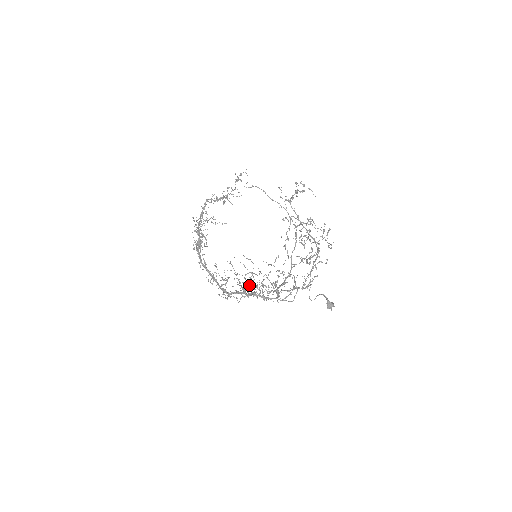
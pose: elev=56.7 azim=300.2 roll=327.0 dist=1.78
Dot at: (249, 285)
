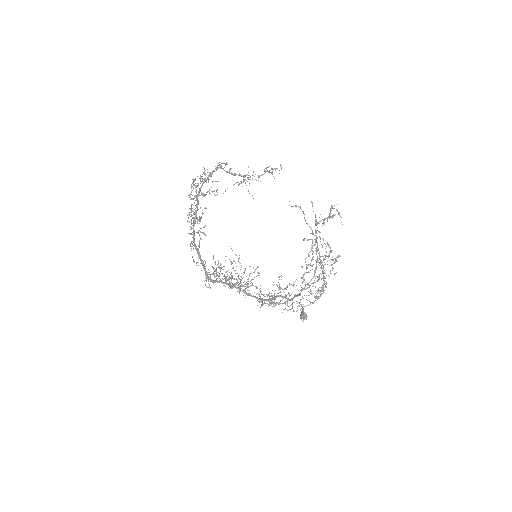
Dot at: occluded
